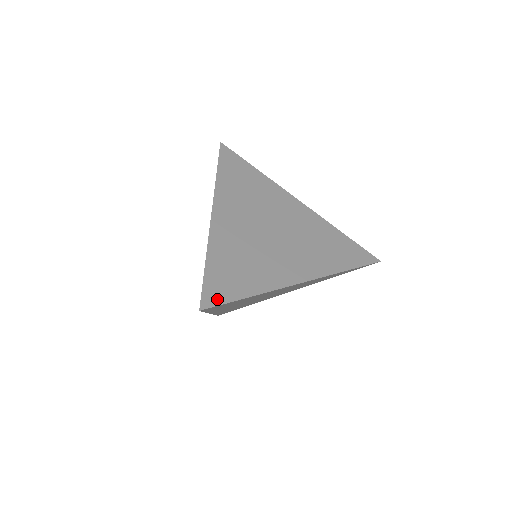
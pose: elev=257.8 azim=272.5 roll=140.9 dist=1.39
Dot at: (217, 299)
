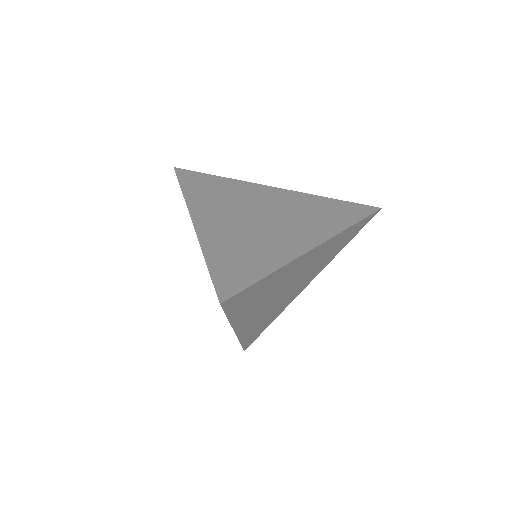
Dot at: (234, 288)
